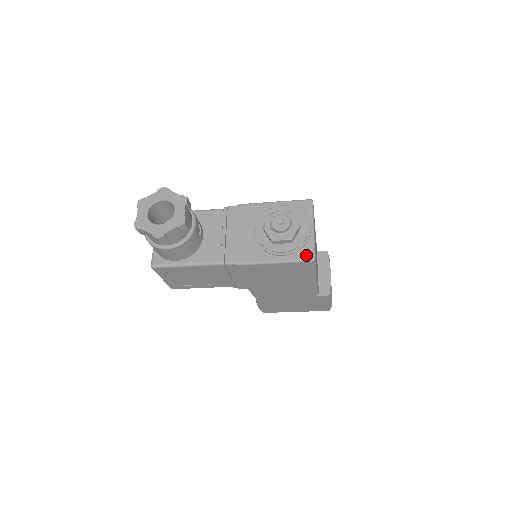
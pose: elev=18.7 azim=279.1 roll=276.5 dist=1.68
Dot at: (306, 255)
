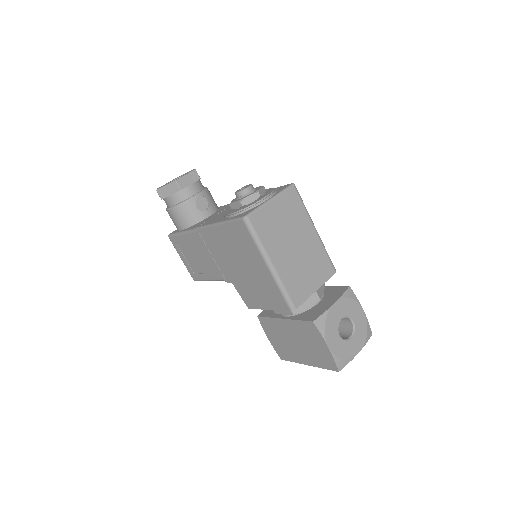
Dot at: (243, 214)
